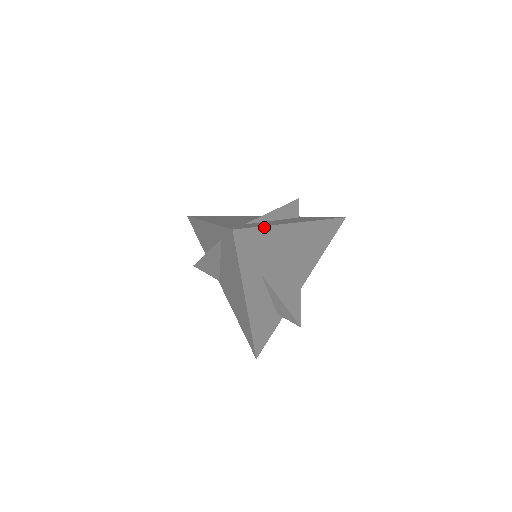
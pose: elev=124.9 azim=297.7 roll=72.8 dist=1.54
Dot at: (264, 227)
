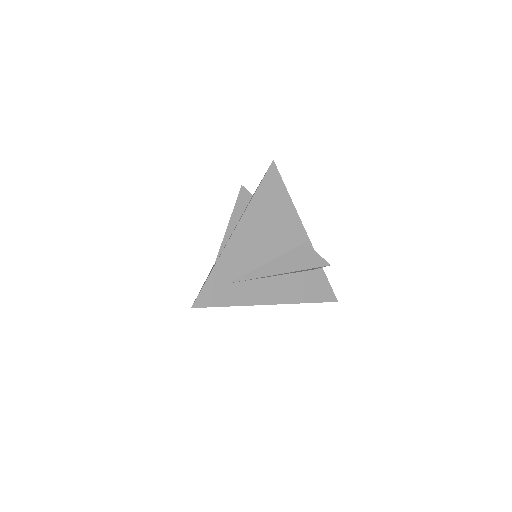
Dot at: (228, 306)
